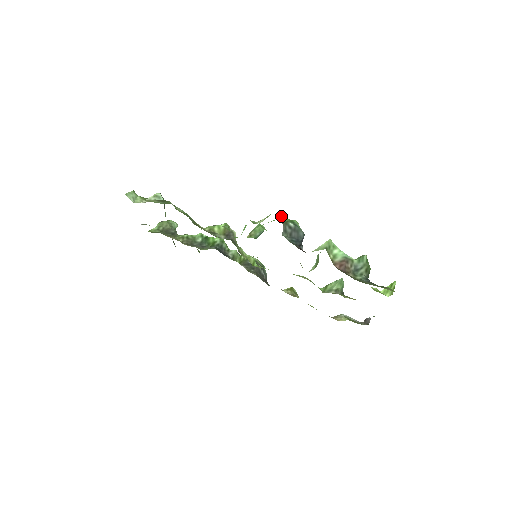
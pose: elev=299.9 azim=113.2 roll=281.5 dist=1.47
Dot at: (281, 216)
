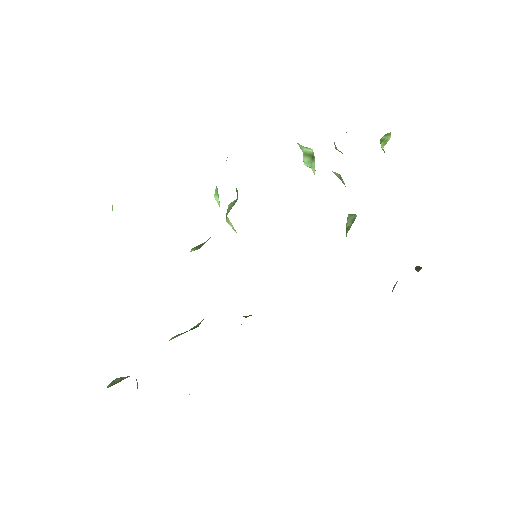
Dot at: occluded
